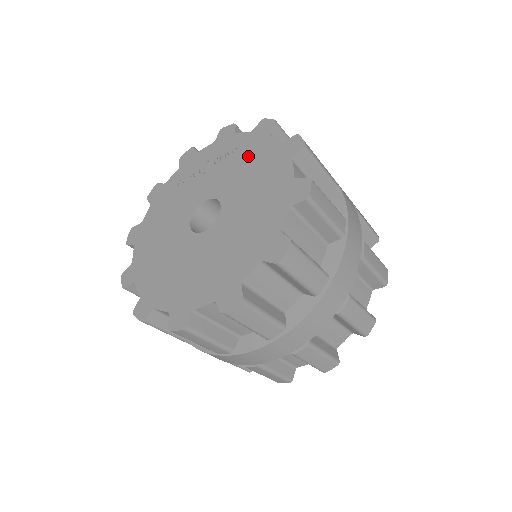
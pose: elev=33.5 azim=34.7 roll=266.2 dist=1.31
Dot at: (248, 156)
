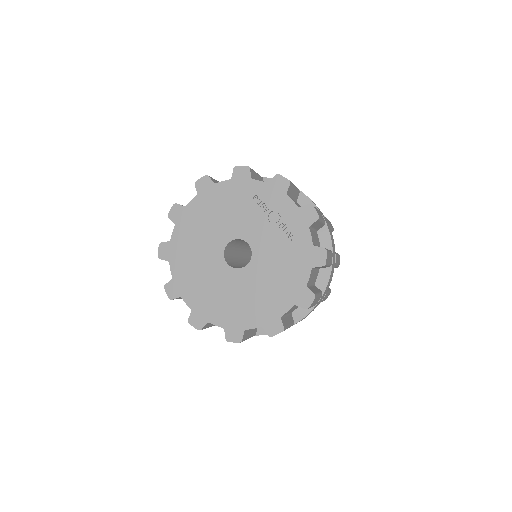
Dot at: (291, 259)
